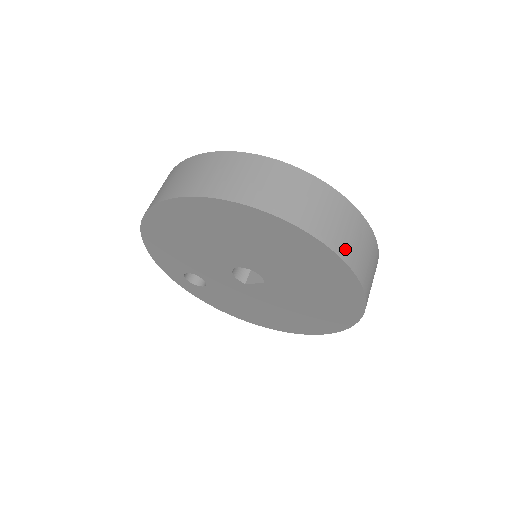
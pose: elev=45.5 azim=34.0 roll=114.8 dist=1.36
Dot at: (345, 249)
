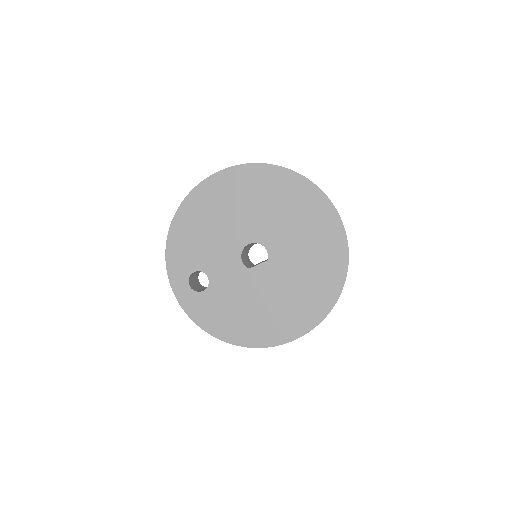
Dot at: occluded
